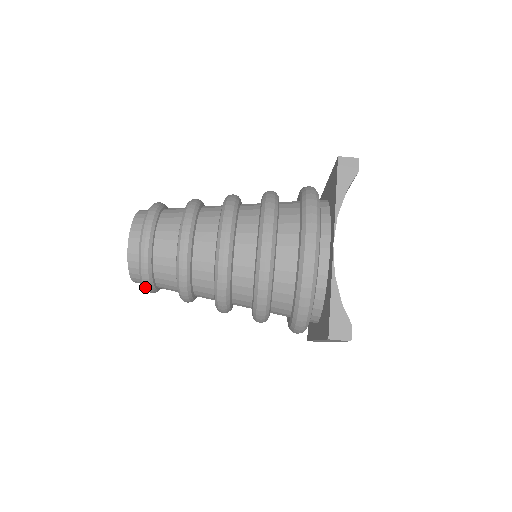
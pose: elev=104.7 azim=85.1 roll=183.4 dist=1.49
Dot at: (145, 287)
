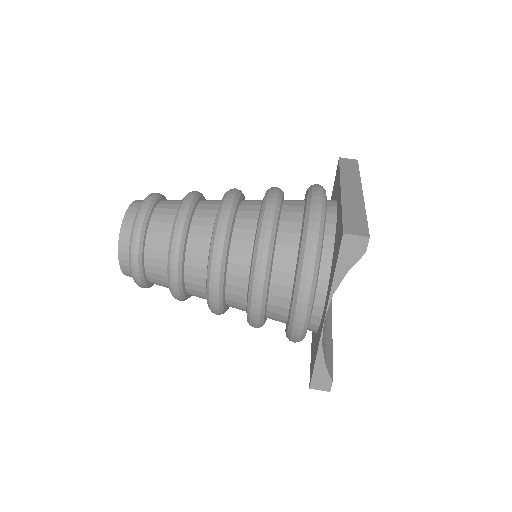
Dot at: occluded
